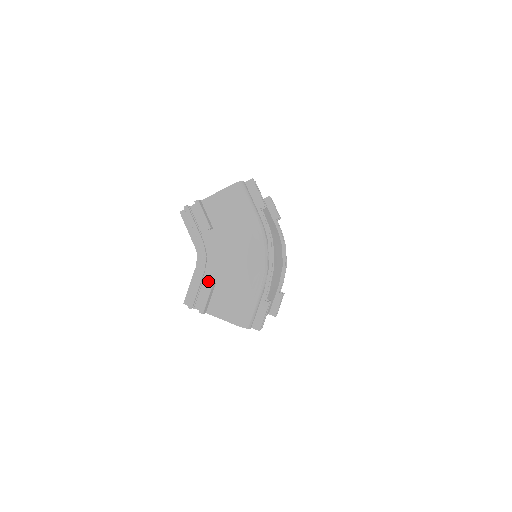
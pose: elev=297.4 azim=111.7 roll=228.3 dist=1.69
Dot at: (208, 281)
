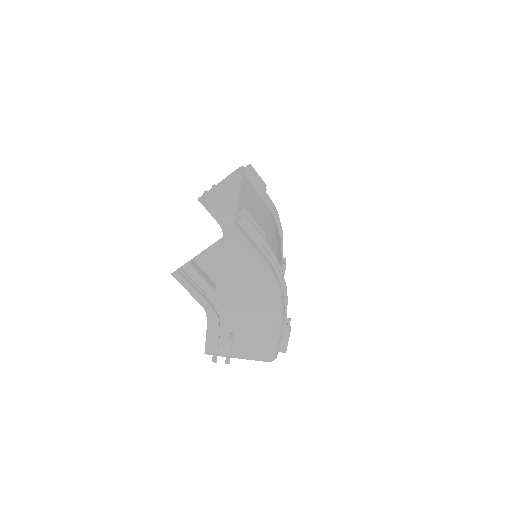
Dot at: (225, 332)
